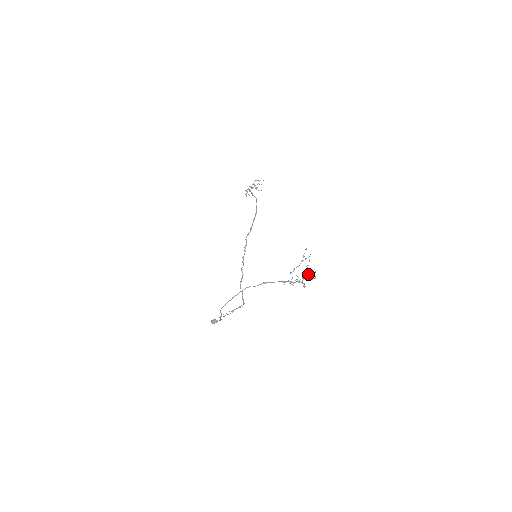
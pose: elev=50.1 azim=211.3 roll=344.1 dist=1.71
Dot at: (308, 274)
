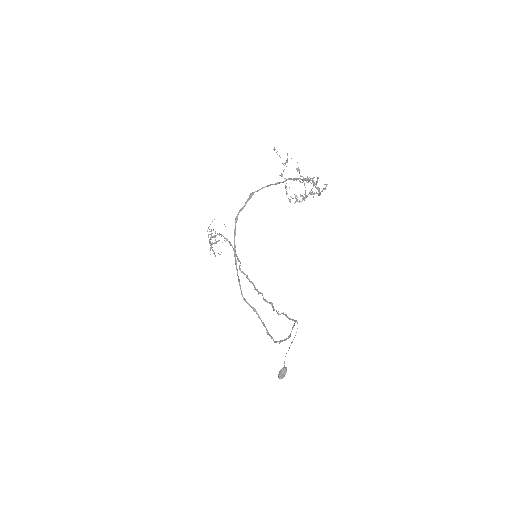
Dot at: (311, 183)
